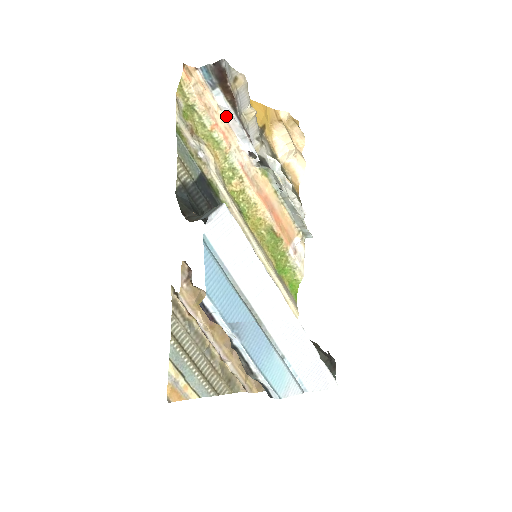
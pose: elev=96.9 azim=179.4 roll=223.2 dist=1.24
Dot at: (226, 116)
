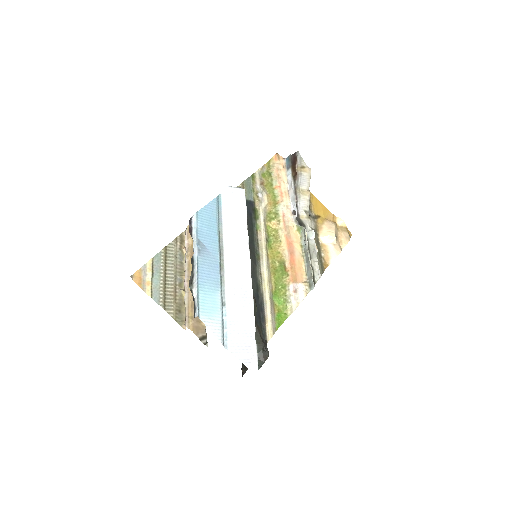
Dot at: (289, 186)
